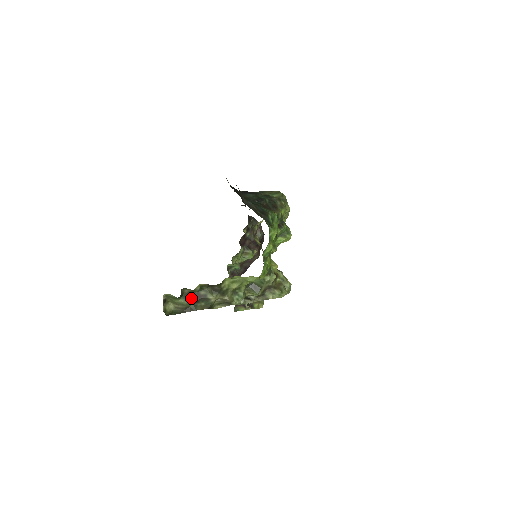
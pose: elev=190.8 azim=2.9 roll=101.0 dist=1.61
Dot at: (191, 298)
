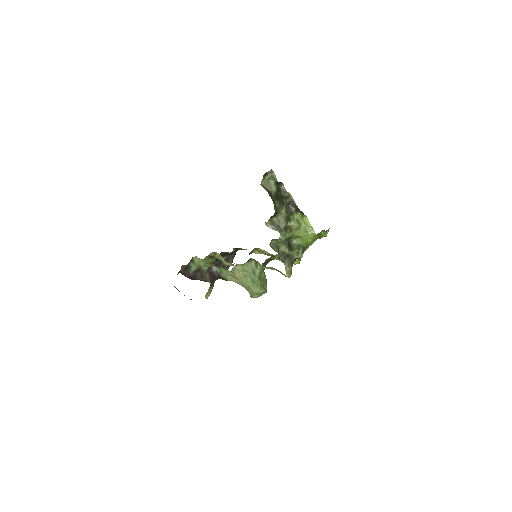
Dot at: (278, 193)
